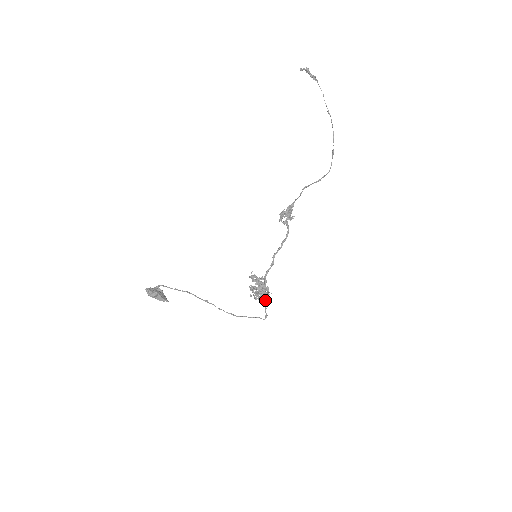
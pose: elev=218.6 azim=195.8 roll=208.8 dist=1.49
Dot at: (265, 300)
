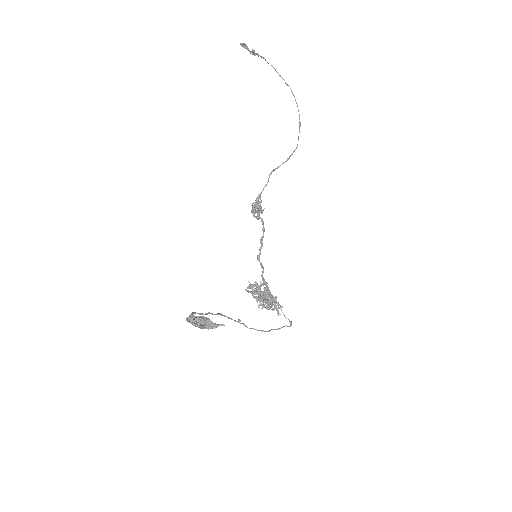
Dot at: occluded
